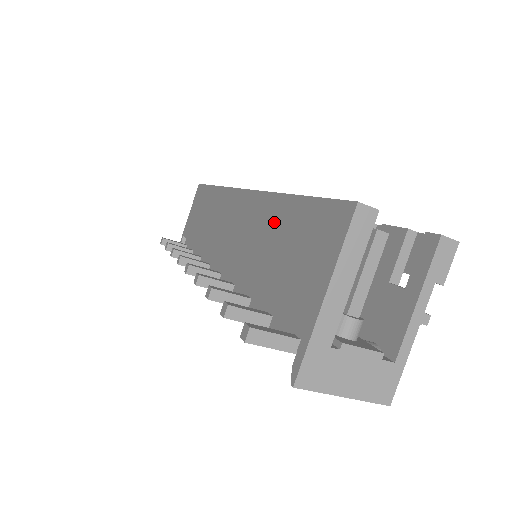
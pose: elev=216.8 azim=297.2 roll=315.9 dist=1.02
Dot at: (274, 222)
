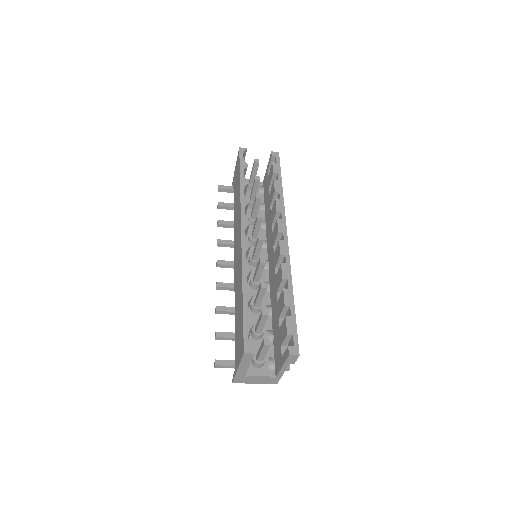
Dot at: (240, 295)
